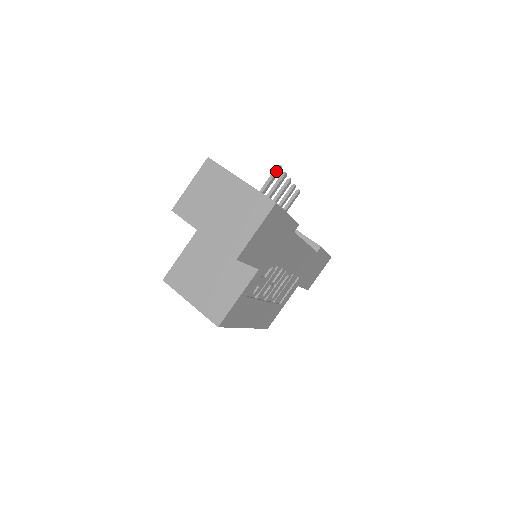
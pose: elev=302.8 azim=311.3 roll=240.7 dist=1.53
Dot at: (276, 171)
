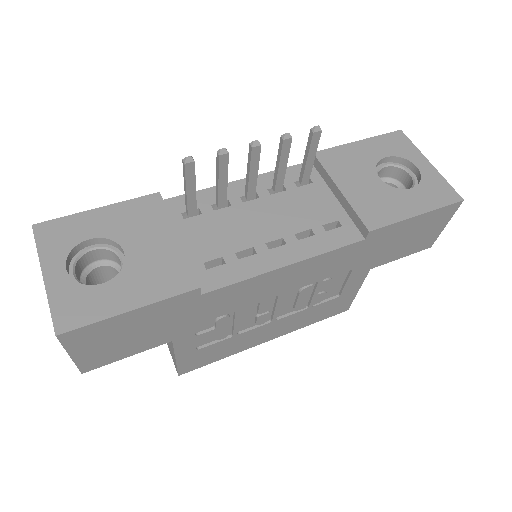
Dot at: (184, 169)
